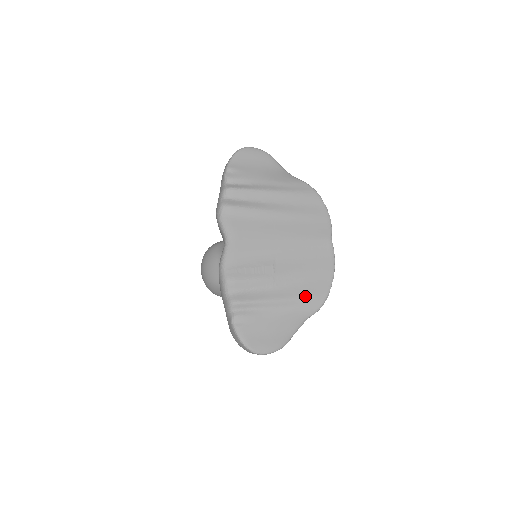
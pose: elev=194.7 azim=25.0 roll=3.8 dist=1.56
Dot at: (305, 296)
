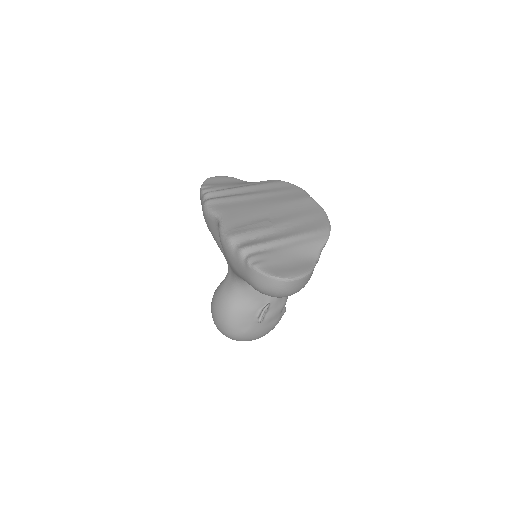
Dot at: (309, 231)
